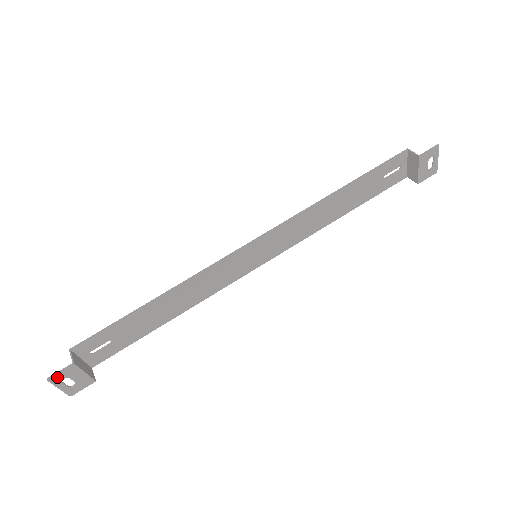
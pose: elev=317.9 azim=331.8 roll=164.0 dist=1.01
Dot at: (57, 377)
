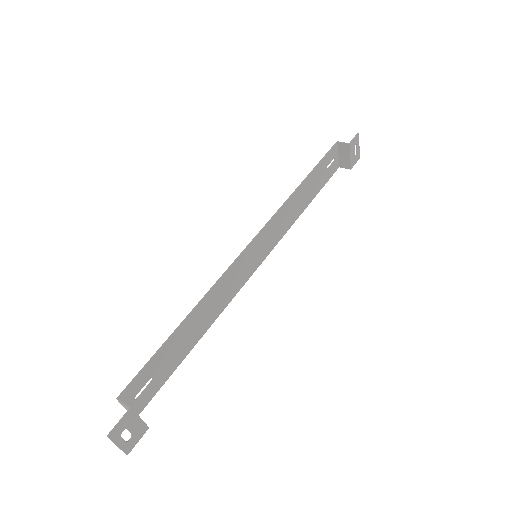
Dot at: (116, 431)
